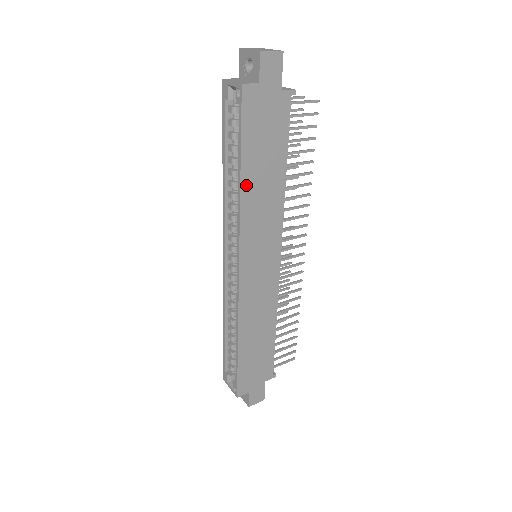
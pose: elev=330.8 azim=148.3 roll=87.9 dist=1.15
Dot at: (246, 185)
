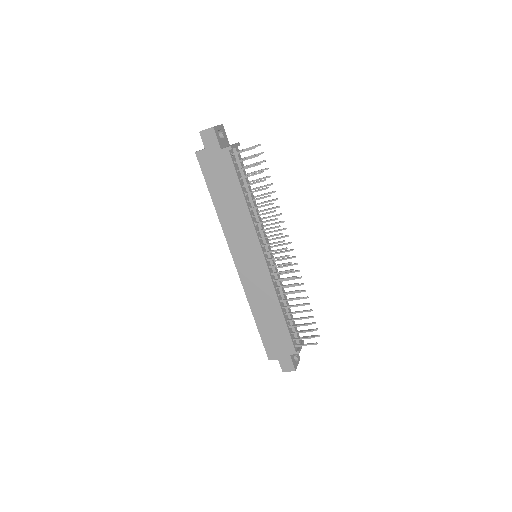
Dot at: (219, 209)
